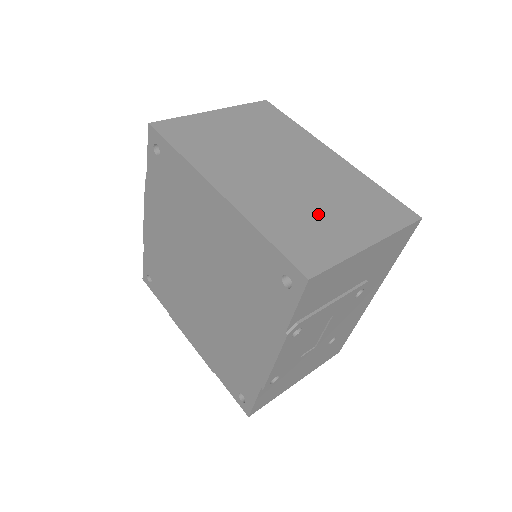
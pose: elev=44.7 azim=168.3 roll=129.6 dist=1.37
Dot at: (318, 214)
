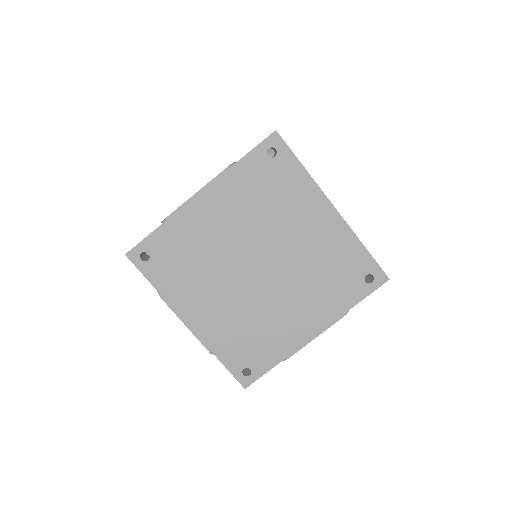
Dot at: occluded
